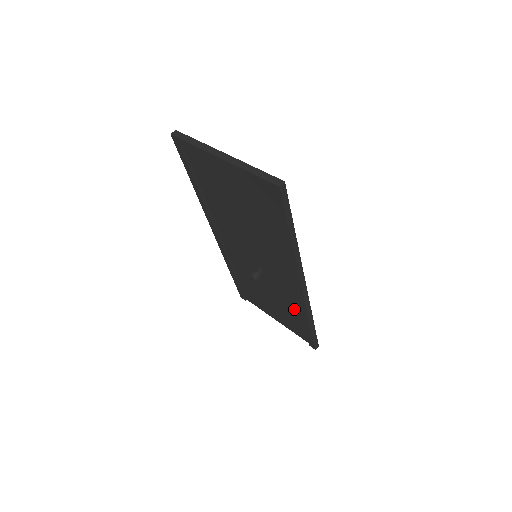
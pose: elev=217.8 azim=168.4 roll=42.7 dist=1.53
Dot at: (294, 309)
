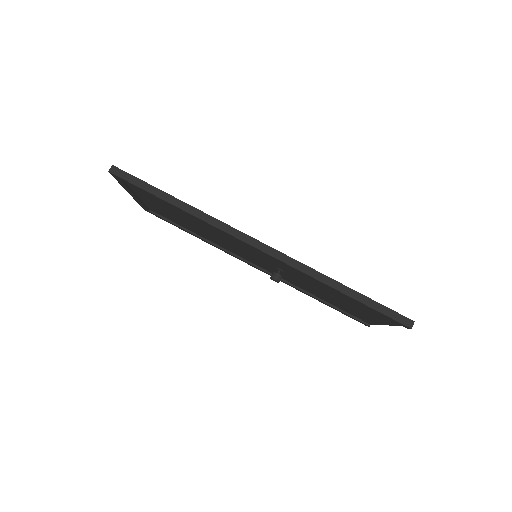
Dot at: occluded
